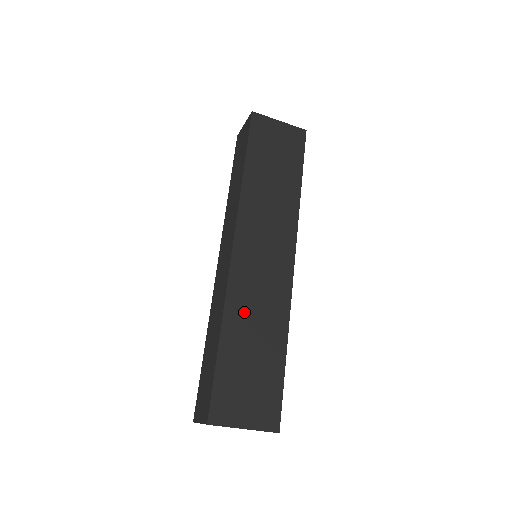
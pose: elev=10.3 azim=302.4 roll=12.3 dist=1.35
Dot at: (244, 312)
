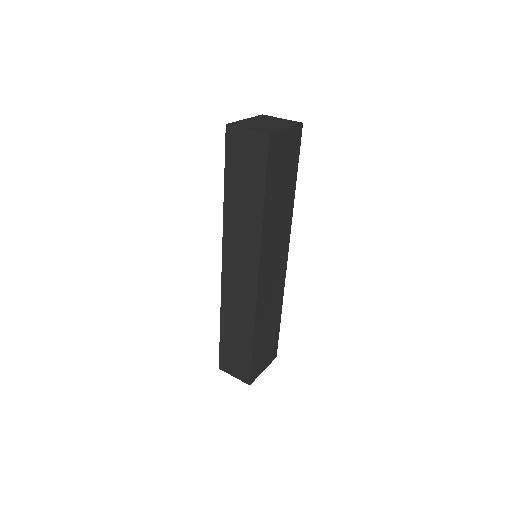
Dot at: (264, 315)
